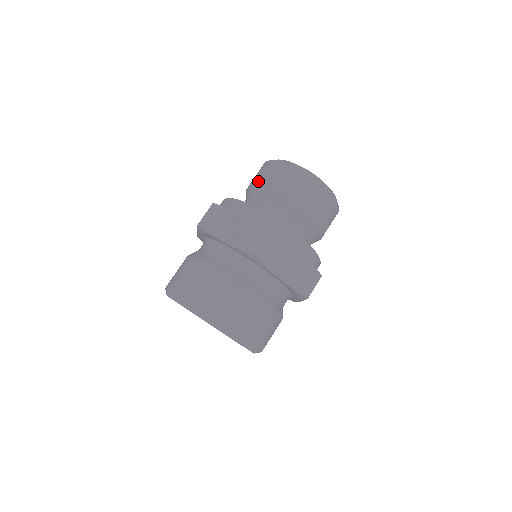
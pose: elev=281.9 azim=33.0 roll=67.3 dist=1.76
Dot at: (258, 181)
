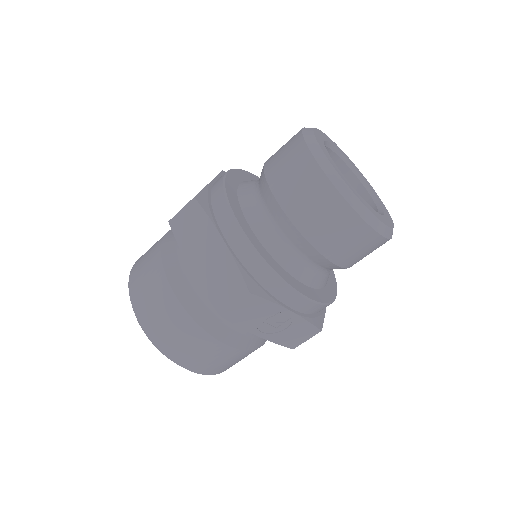
Dot at: (315, 235)
